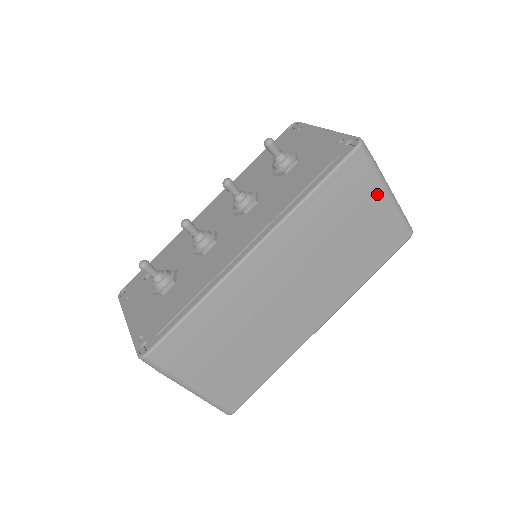
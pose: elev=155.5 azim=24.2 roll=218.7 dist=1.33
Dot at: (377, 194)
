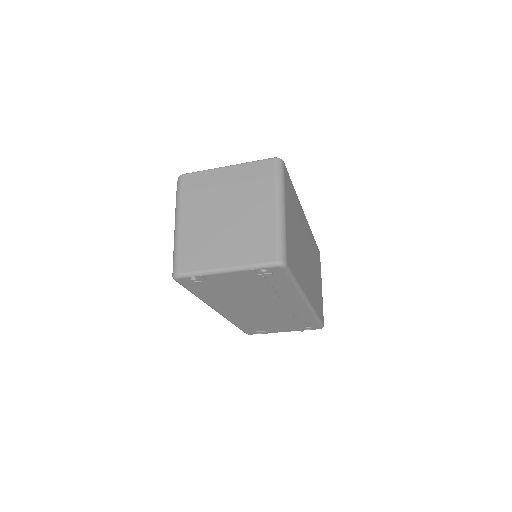
Dot at: occluded
